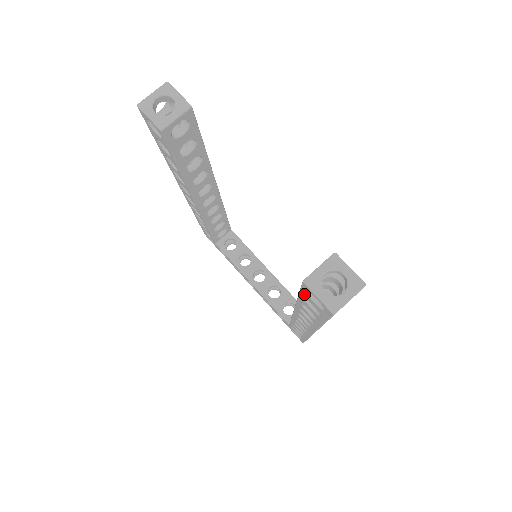
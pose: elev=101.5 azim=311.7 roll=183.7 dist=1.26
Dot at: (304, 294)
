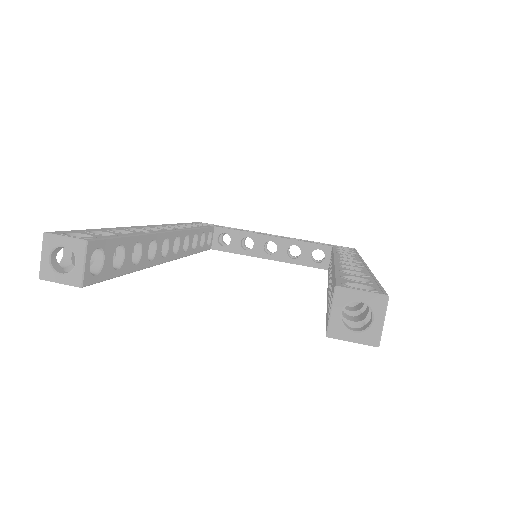
Dot at: occluded
